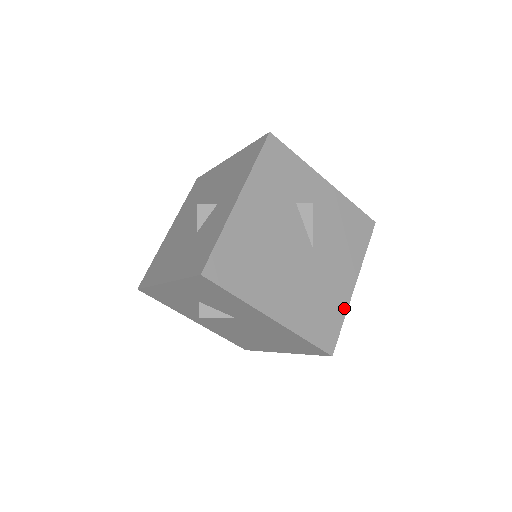
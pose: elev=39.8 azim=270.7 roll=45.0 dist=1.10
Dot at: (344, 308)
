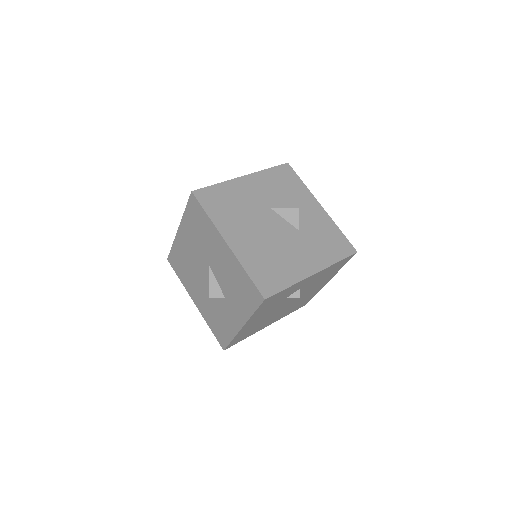
Dot at: (317, 292)
